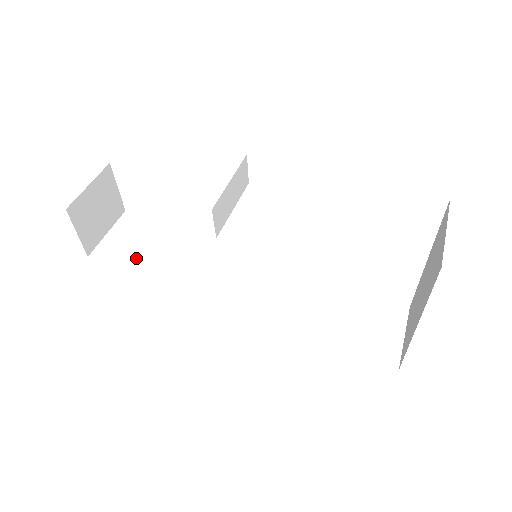
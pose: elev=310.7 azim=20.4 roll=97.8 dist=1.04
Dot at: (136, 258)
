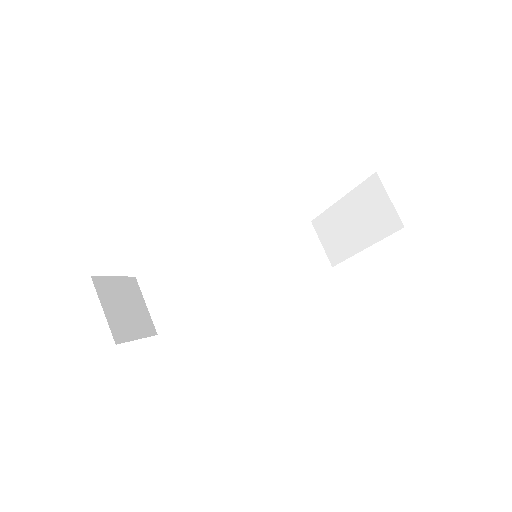
Dot at: (126, 309)
